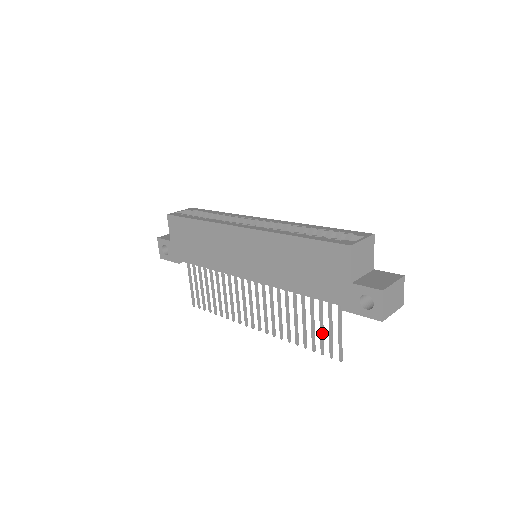
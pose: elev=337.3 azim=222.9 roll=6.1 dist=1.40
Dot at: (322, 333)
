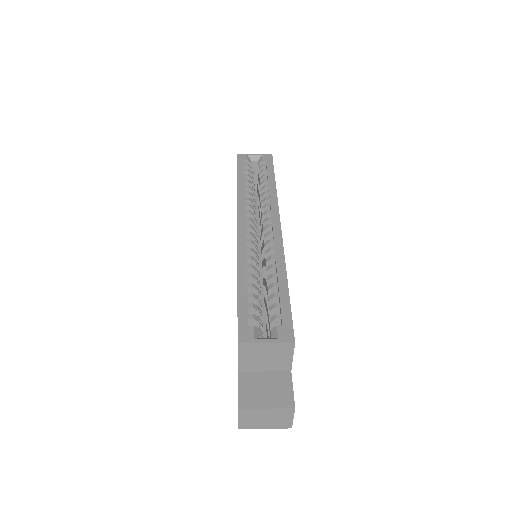
Dot at: occluded
